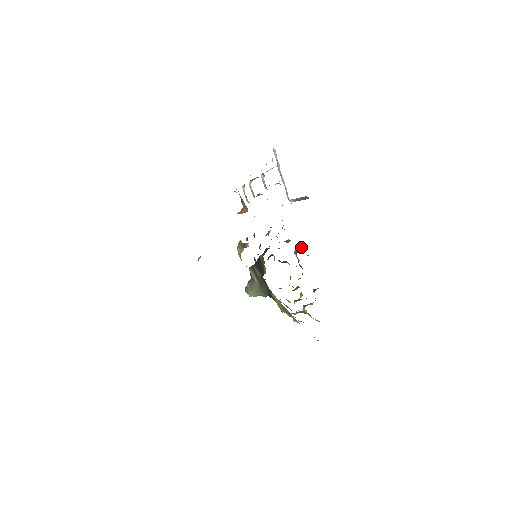
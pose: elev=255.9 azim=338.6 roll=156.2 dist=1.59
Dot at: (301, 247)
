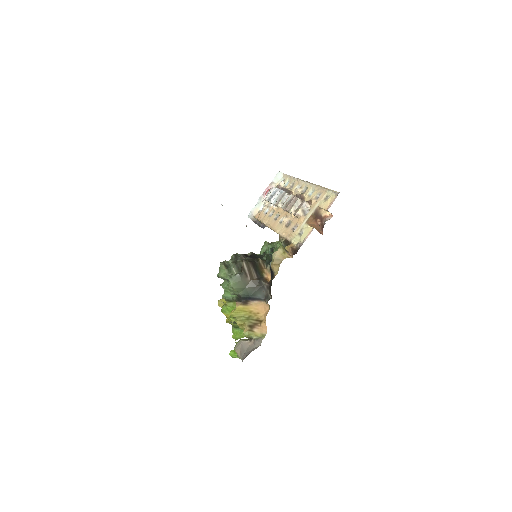
Dot at: occluded
